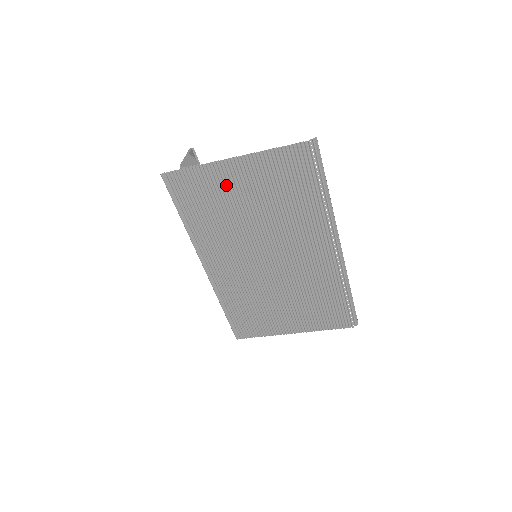
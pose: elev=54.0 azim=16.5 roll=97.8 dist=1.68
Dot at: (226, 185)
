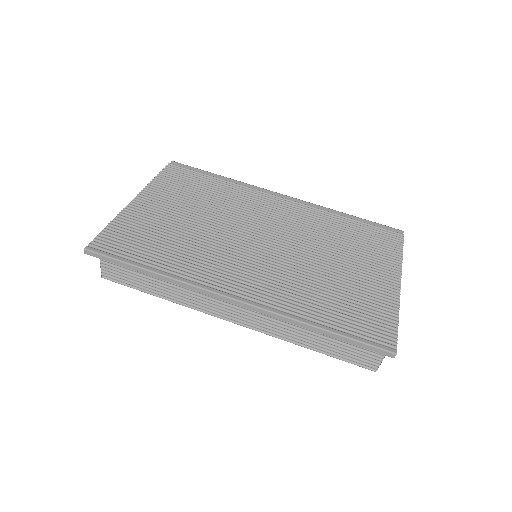
Dot at: (152, 217)
